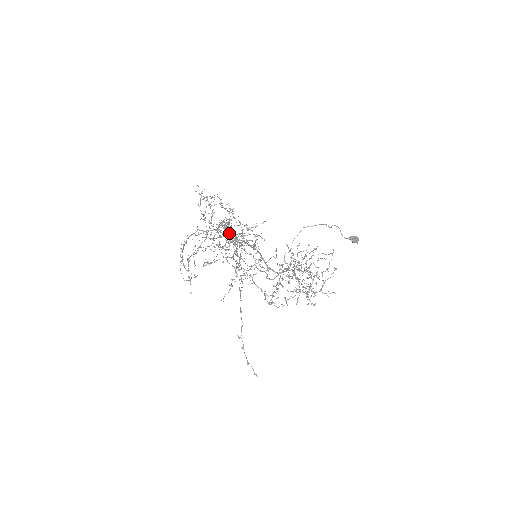
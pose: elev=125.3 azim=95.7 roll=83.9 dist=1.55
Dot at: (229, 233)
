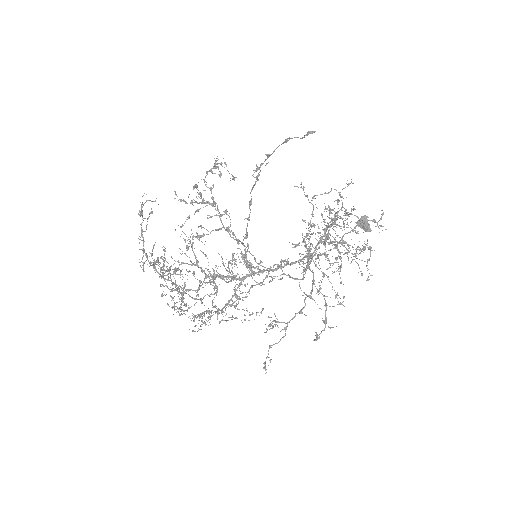
Dot at: (215, 312)
